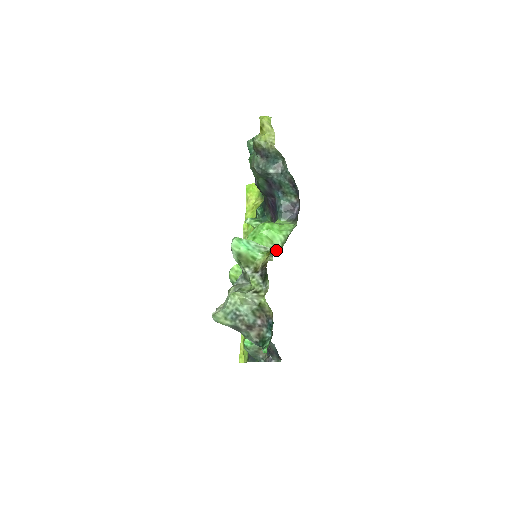
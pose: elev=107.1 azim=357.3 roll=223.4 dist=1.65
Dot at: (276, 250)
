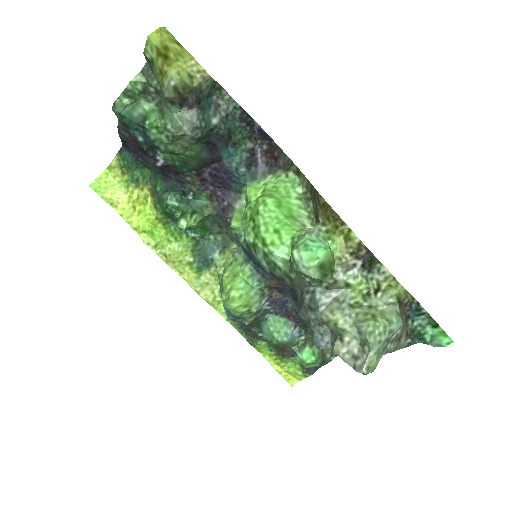
Dot at: (306, 224)
